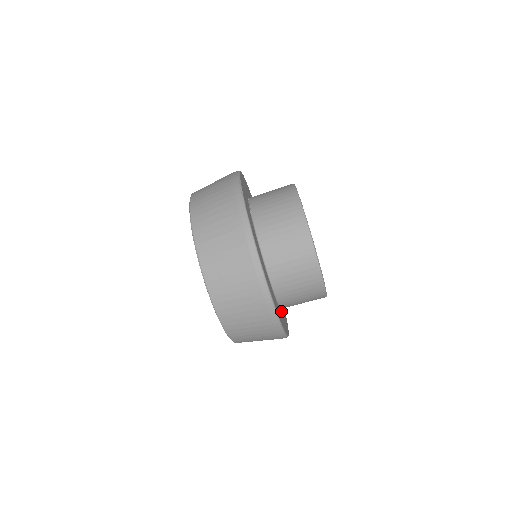
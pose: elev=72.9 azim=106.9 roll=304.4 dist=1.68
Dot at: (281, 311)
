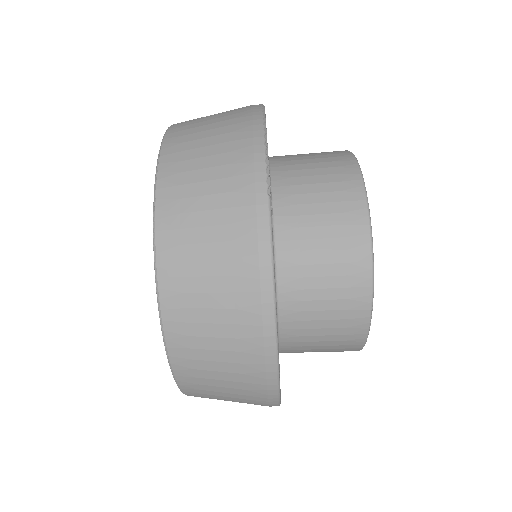
Dot at: occluded
